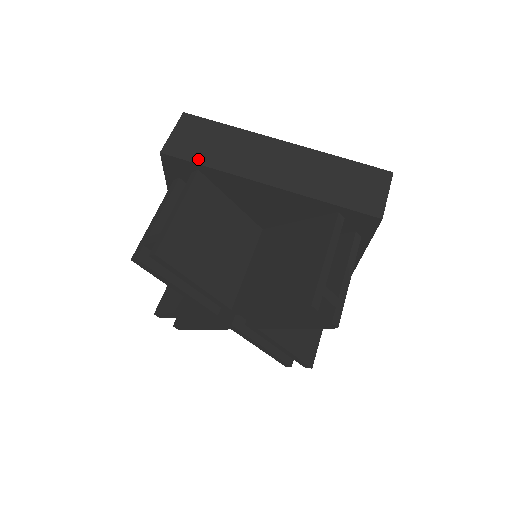
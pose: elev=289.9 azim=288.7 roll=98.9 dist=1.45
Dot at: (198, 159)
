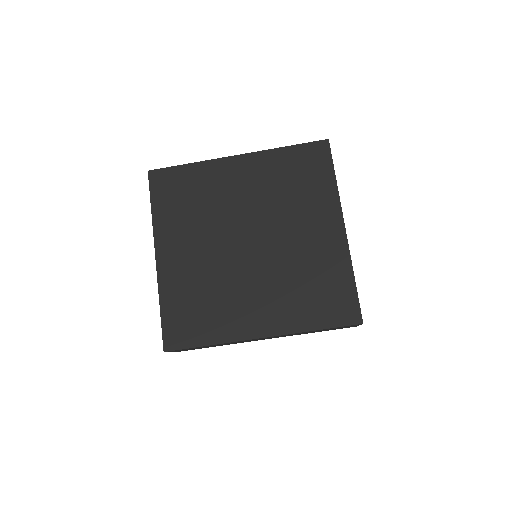
Dot at: occluded
